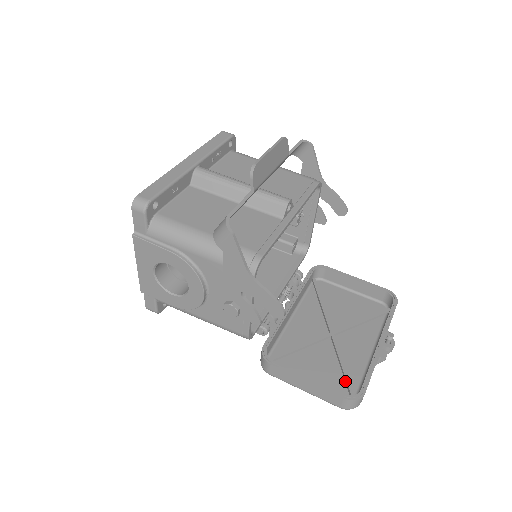
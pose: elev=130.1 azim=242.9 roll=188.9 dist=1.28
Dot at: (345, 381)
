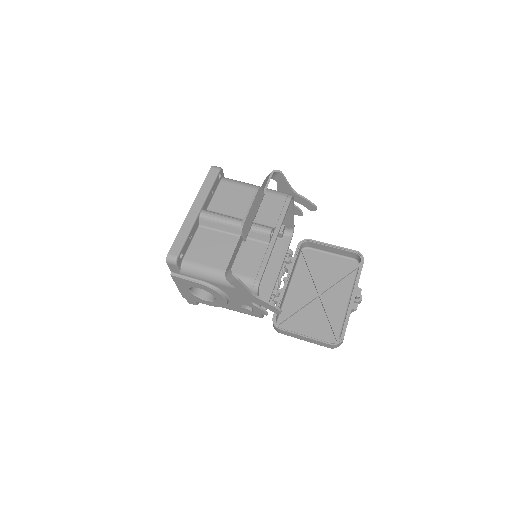
Dot at: (331, 328)
